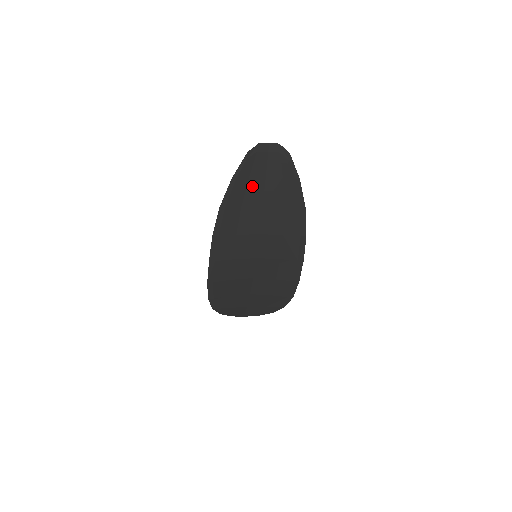
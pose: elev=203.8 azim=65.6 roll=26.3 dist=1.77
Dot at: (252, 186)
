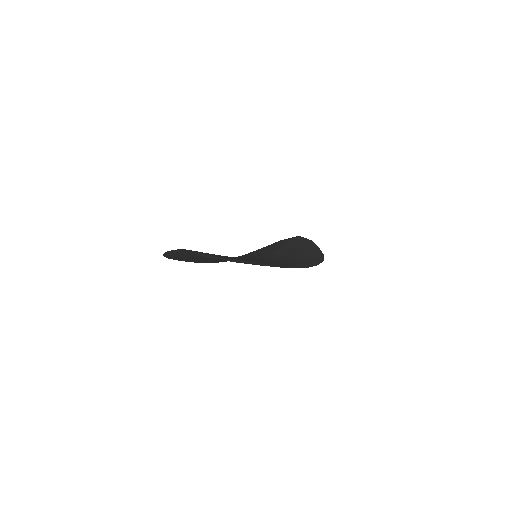
Dot at: (196, 257)
